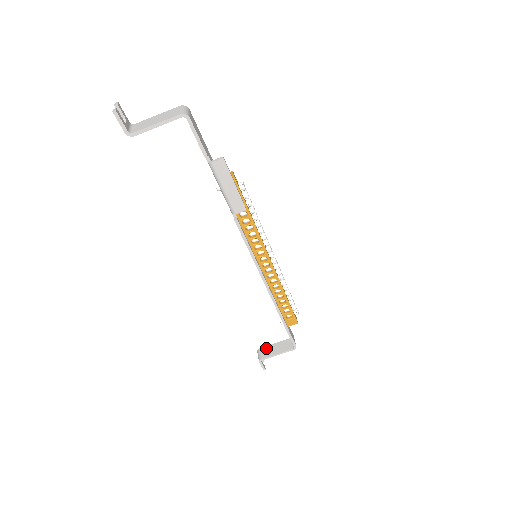
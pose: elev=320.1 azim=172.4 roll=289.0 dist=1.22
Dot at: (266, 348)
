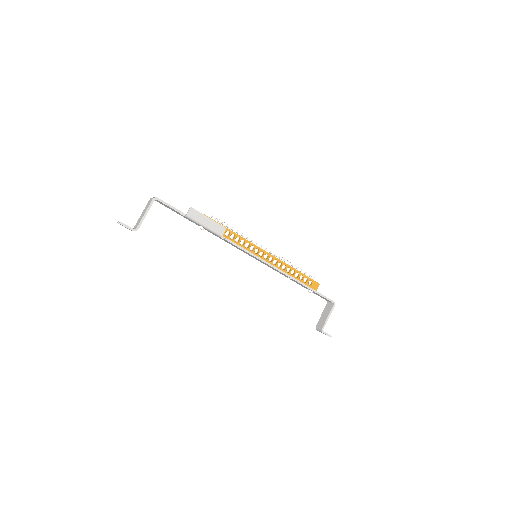
Dot at: (319, 322)
